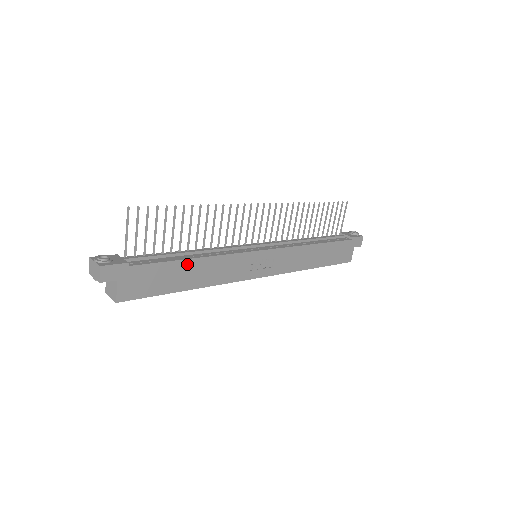
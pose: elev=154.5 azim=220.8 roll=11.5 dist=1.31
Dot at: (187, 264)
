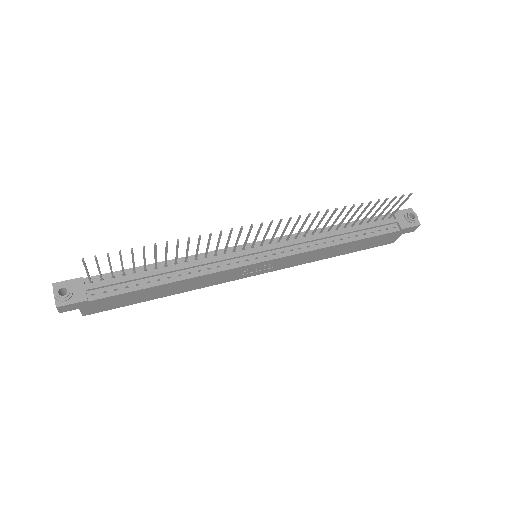
Dot at: (159, 287)
